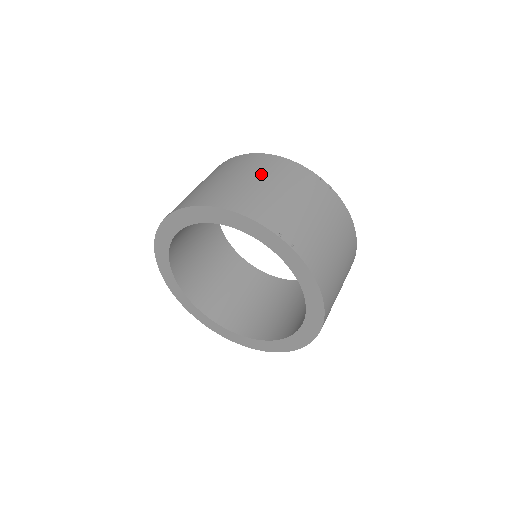
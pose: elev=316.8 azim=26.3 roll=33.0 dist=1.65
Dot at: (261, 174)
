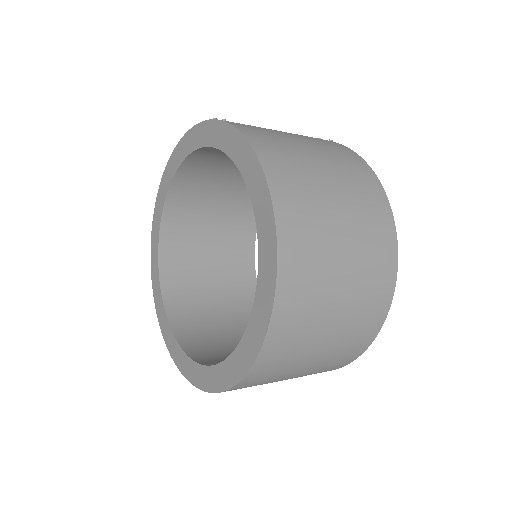
Dot at: occluded
